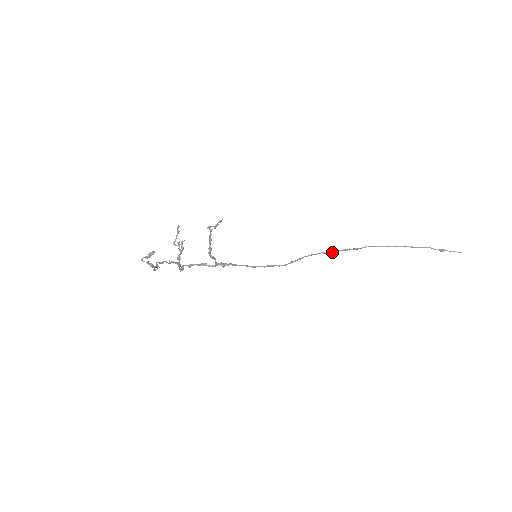
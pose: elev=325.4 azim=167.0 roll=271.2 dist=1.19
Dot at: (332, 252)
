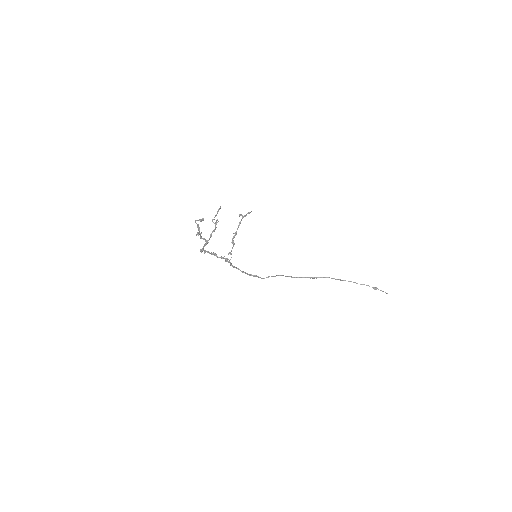
Dot at: (297, 277)
